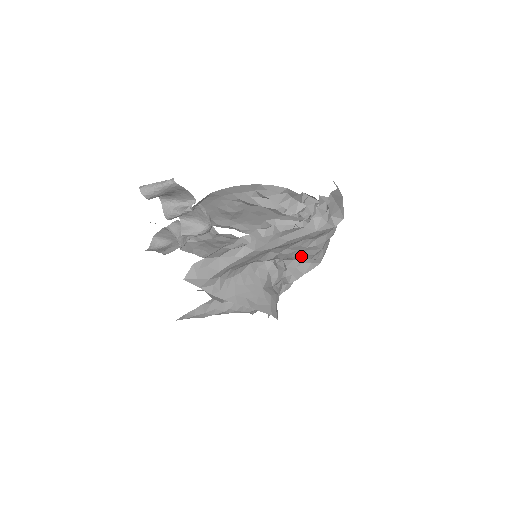
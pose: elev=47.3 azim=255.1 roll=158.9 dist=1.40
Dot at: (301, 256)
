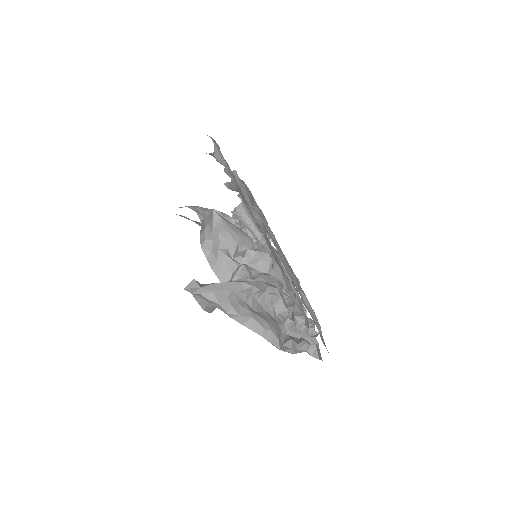
Dot at: occluded
